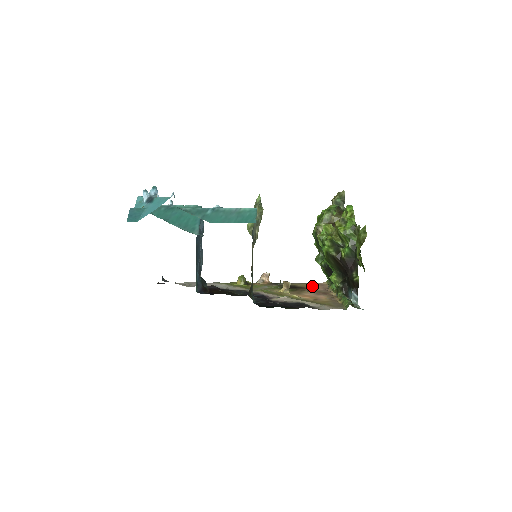
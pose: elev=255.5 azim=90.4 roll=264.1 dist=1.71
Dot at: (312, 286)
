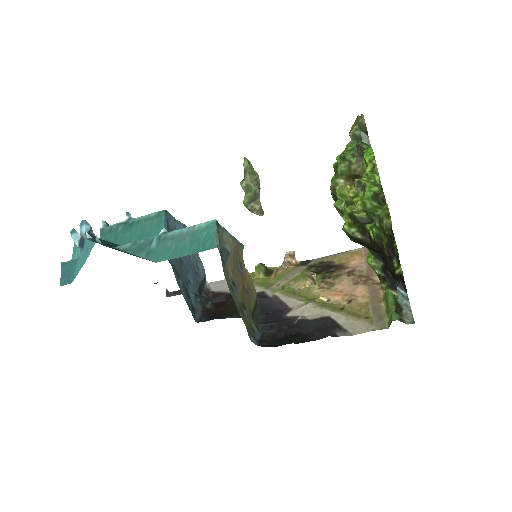
Dot at: (352, 259)
